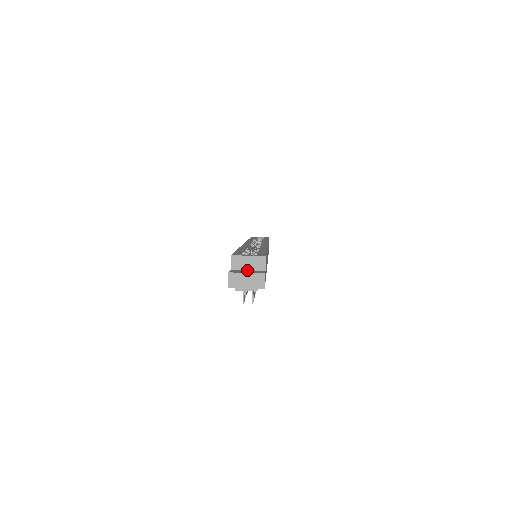
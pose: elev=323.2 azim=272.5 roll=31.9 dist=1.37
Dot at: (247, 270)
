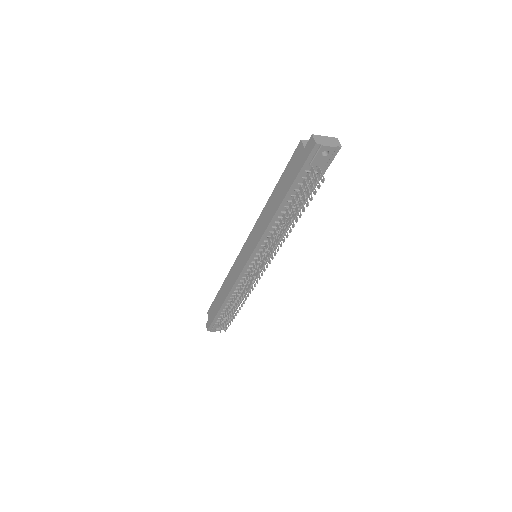
Dot at: occluded
